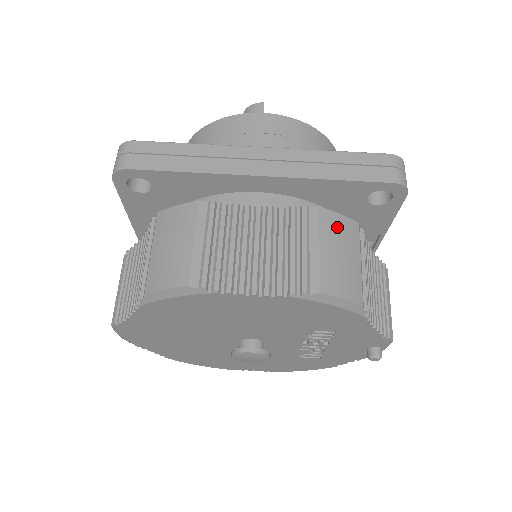
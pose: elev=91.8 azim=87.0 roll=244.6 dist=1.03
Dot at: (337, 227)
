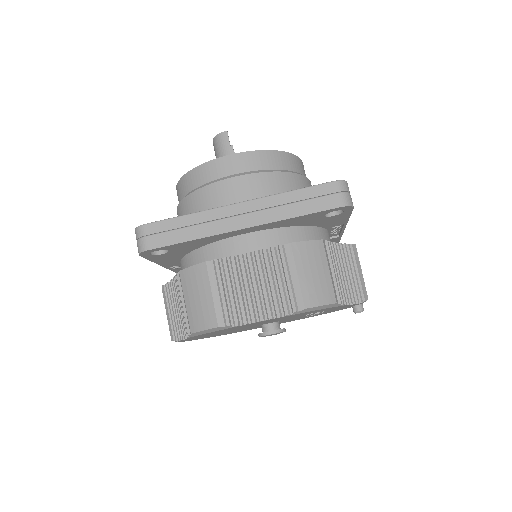
Dot at: (307, 253)
